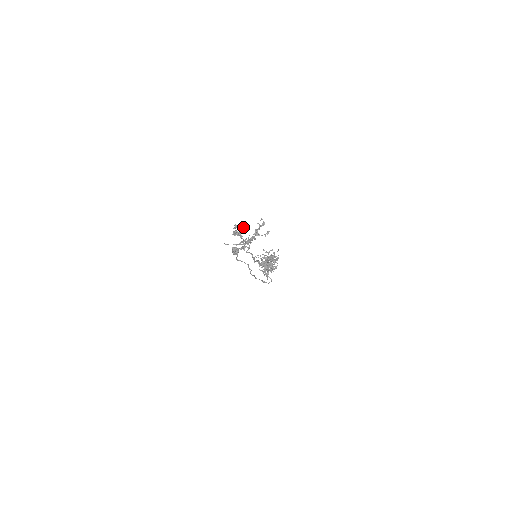
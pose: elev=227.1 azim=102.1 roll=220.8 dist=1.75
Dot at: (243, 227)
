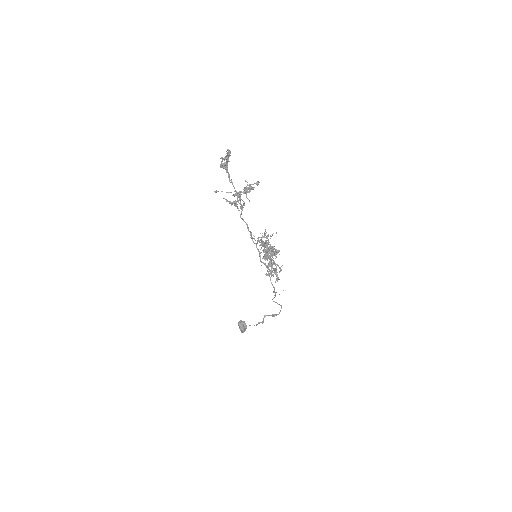
Dot at: (228, 153)
